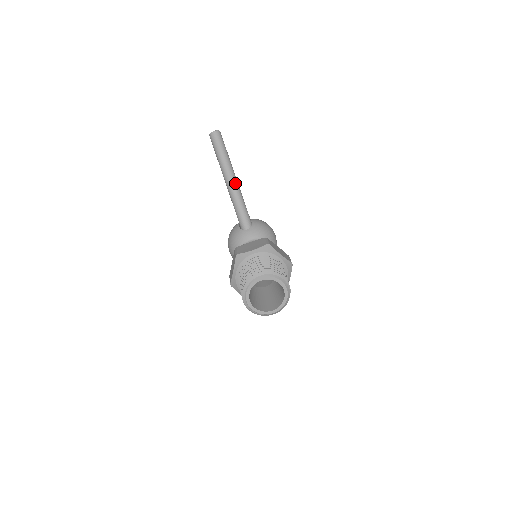
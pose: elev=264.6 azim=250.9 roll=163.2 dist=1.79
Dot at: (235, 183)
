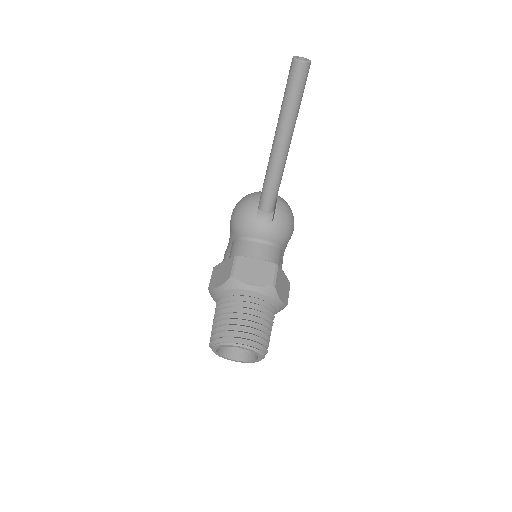
Dot at: (285, 150)
